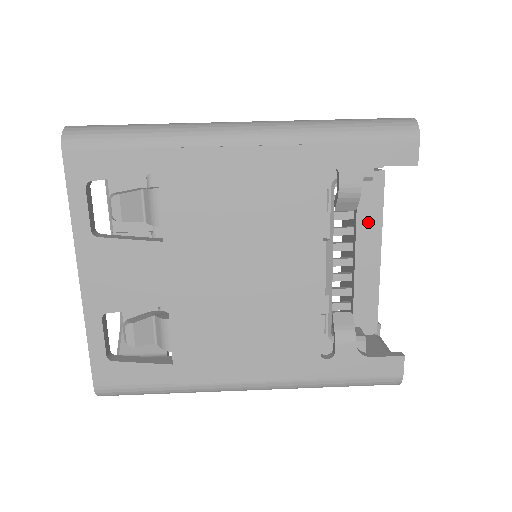
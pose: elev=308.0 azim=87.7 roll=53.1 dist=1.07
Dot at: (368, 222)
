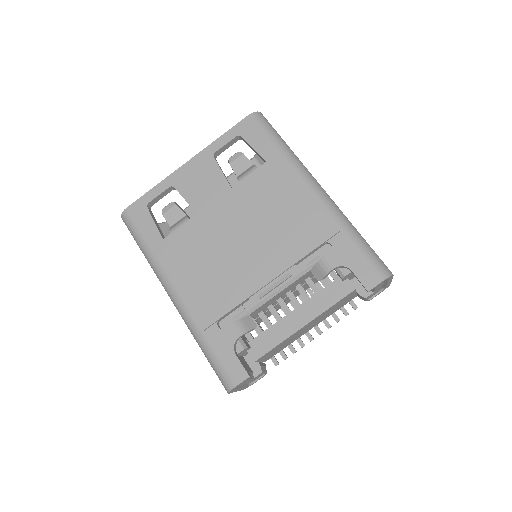
Dot at: (319, 302)
